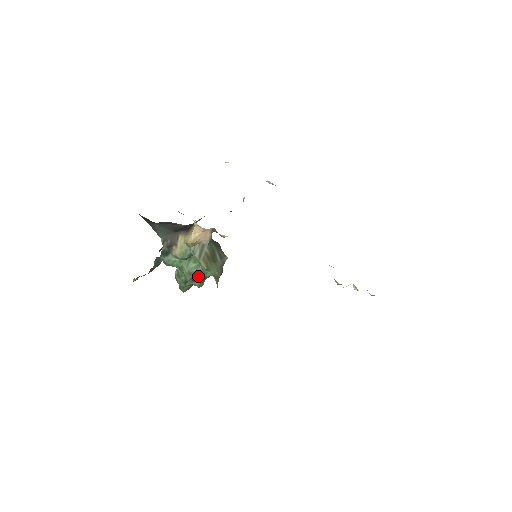
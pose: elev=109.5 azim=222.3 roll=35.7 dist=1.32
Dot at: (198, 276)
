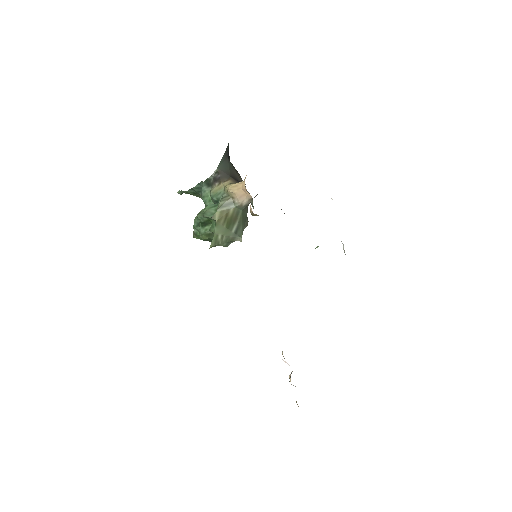
Dot at: (208, 225)
